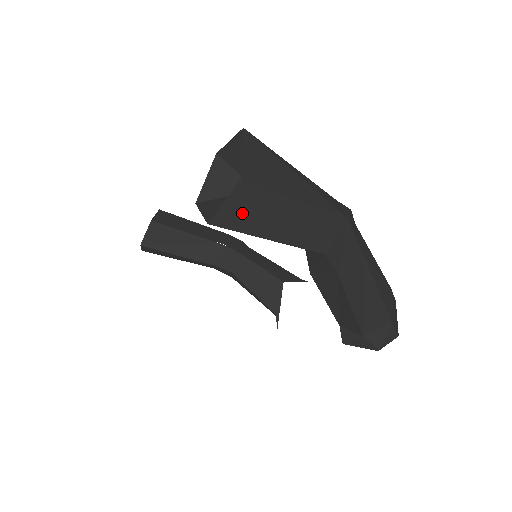
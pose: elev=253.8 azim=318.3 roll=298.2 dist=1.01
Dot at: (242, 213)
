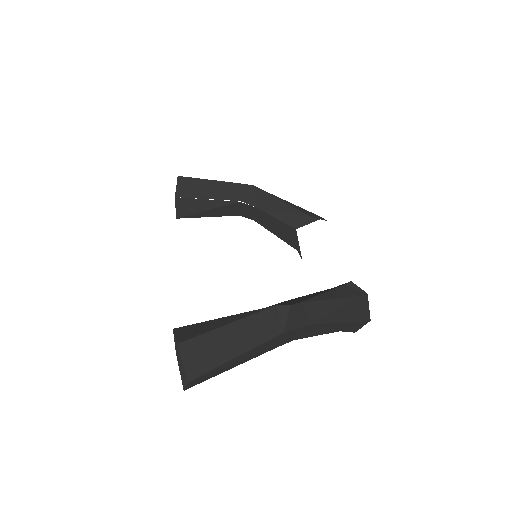
Dot at: (201, 380)
